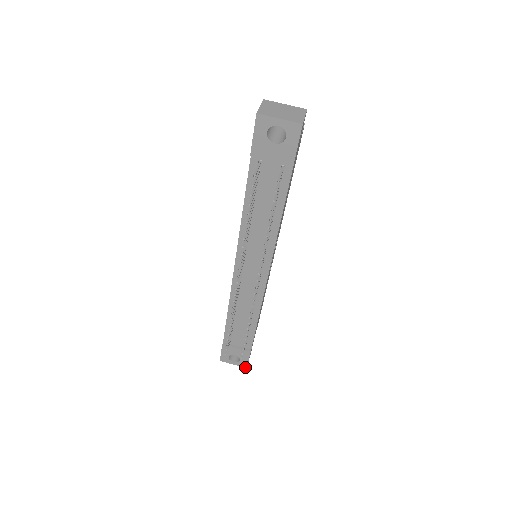
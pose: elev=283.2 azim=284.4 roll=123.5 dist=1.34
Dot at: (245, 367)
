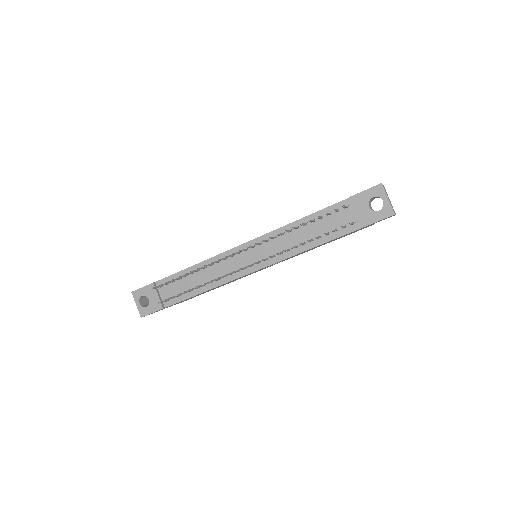
Dot at: (141, 316)
